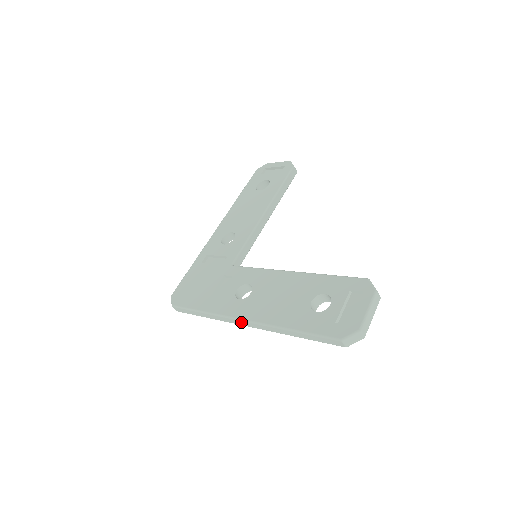
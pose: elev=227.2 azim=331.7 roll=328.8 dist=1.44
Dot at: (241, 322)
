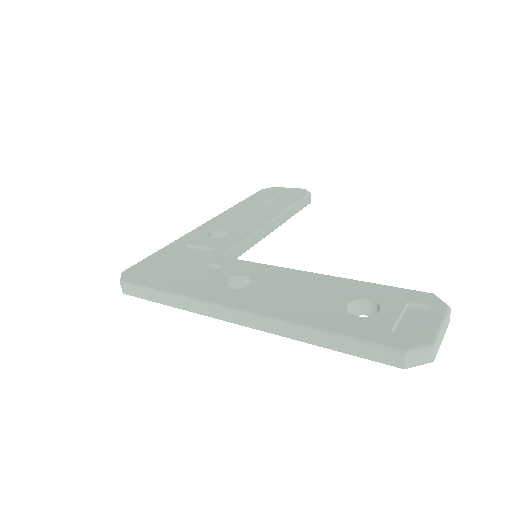
Dot at: (230, 314)
